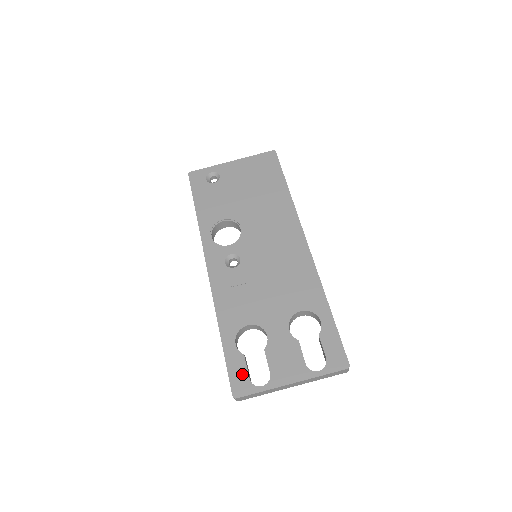
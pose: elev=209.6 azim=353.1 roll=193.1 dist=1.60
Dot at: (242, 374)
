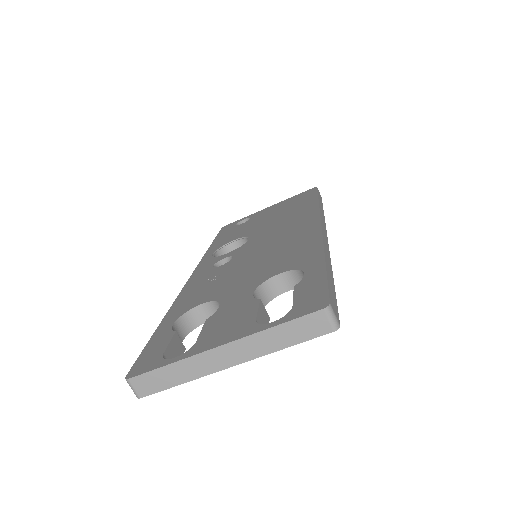
Dot at: (157, 351)
